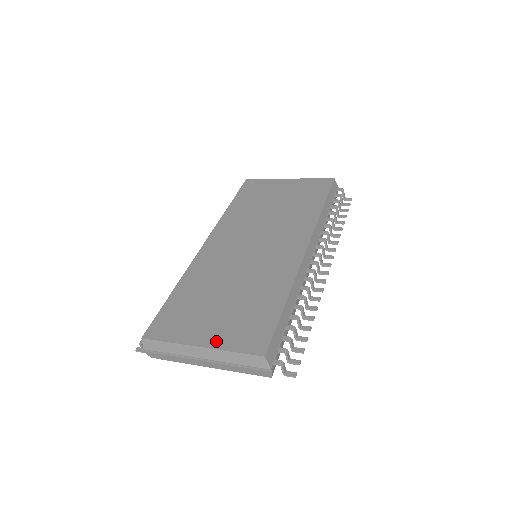
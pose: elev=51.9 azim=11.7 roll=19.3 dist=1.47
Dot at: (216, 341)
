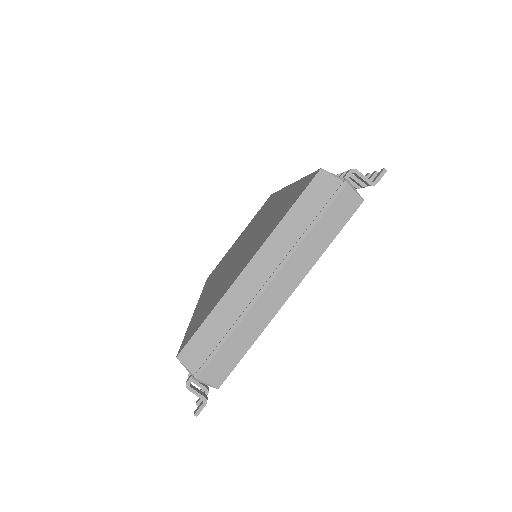
Dot at: (261, 243)
